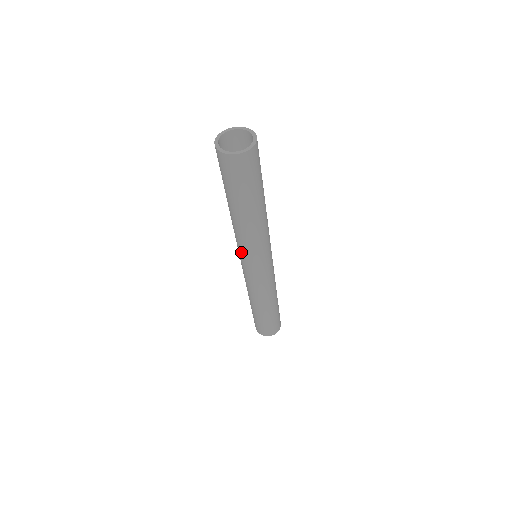
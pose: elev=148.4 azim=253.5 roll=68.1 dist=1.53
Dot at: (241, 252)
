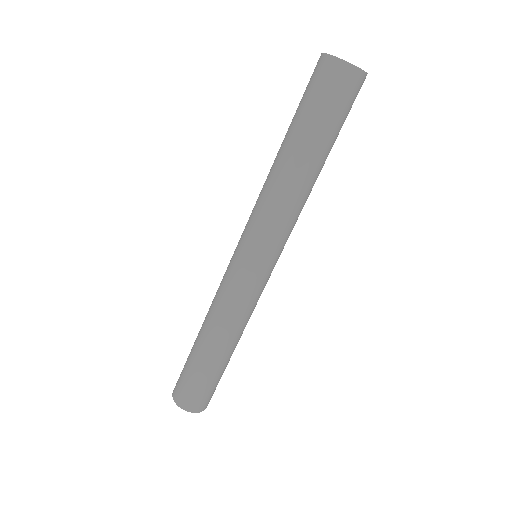
Dot at: (248, 225)
